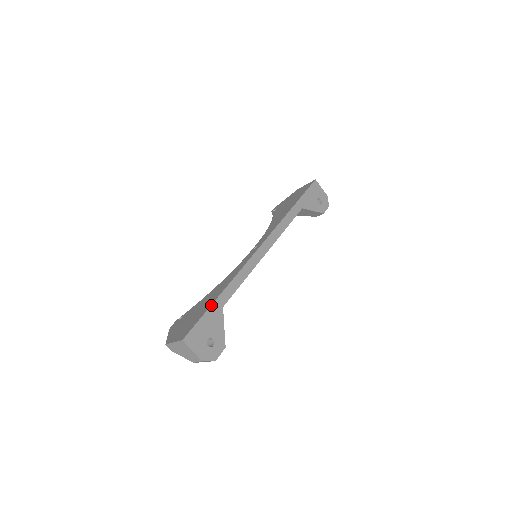
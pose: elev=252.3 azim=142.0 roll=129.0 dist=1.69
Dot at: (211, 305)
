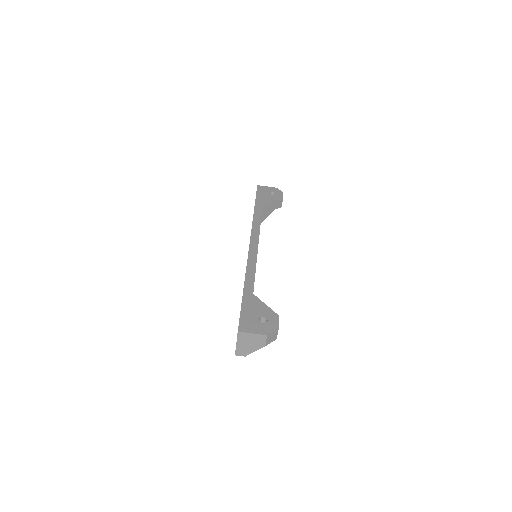
Dot at: (242, 298)
